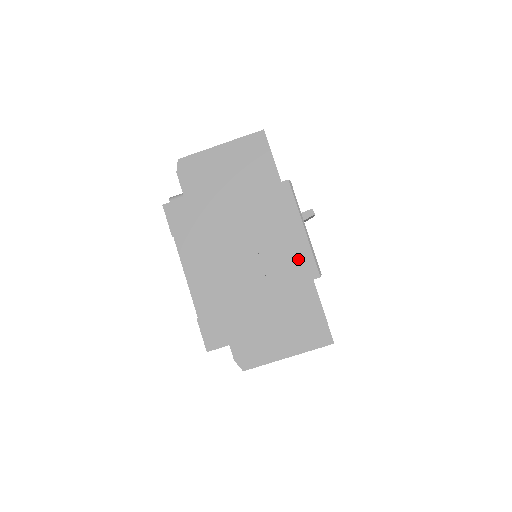
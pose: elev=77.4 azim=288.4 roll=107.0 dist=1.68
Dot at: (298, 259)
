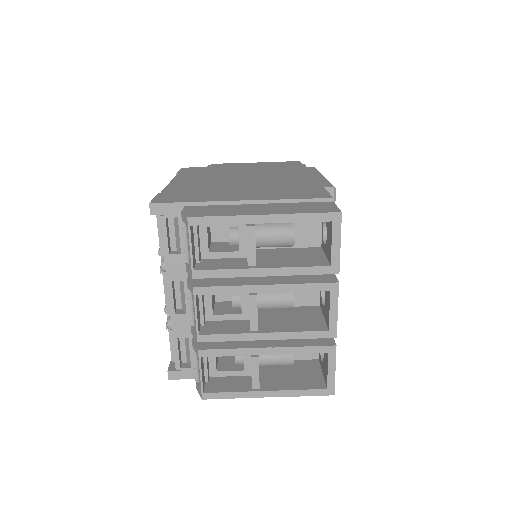
Dot at: (309, 182)
